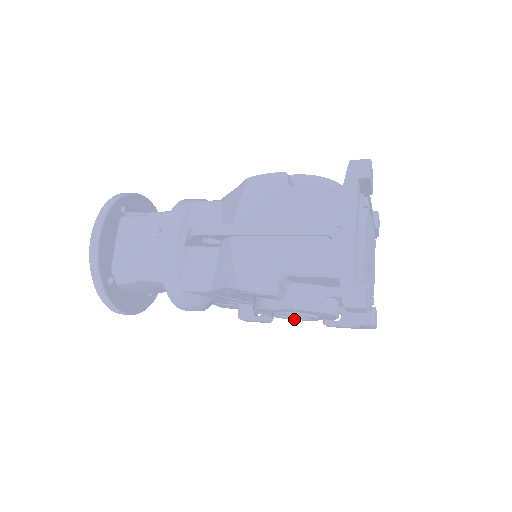
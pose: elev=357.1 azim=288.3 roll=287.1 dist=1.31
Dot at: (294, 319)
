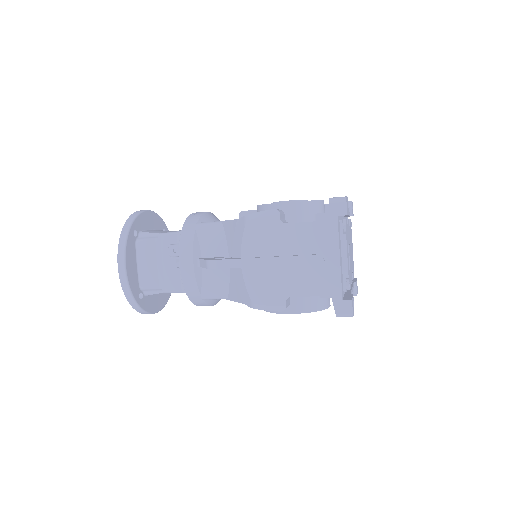
Dot at: occluded
